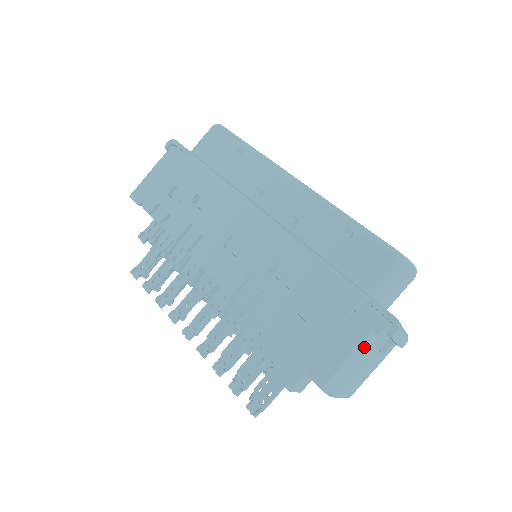
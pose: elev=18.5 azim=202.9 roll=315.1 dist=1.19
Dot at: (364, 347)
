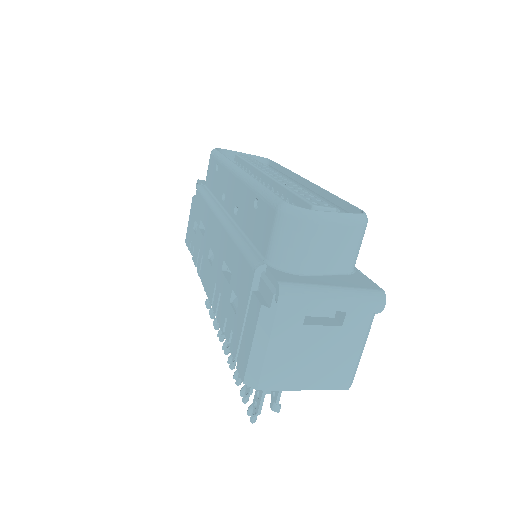
Dot at: (262, 326)
